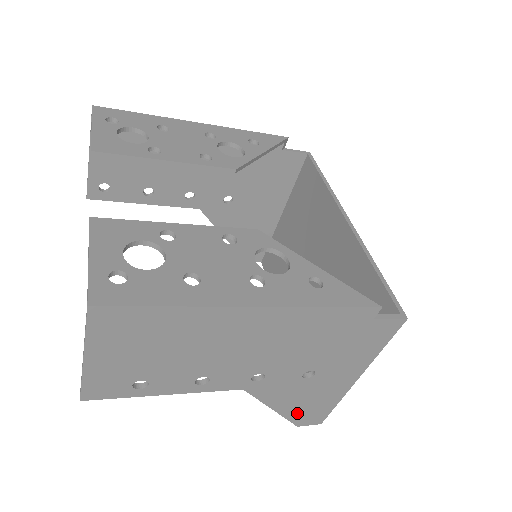
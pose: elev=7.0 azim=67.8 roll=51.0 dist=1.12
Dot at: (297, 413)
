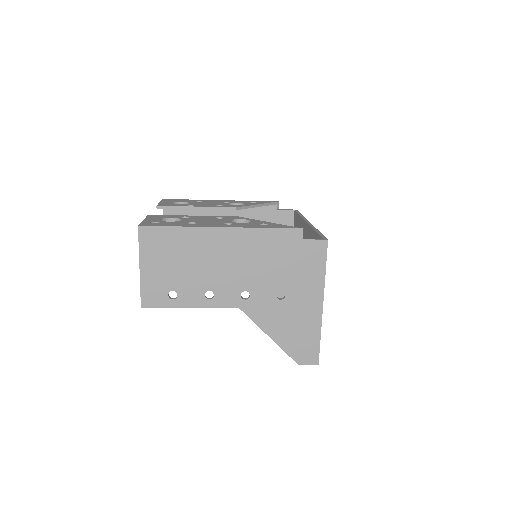
Dot at: (291, 345)
